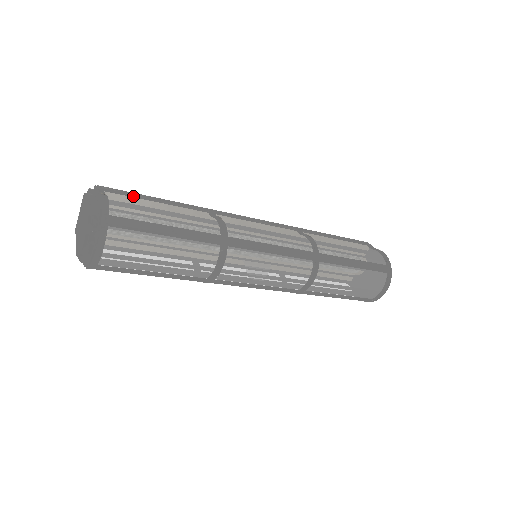
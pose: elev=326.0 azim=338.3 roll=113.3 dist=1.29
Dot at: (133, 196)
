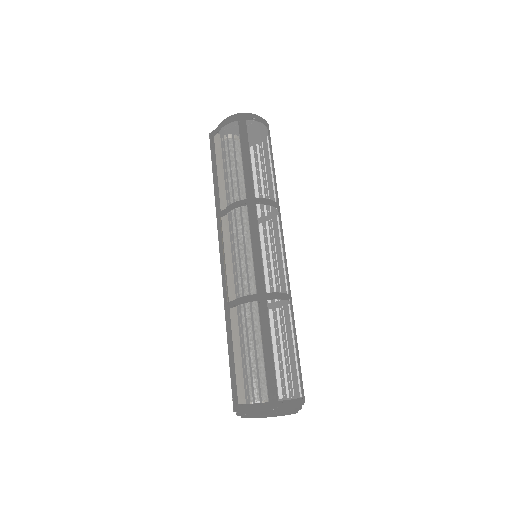
Dot at: occluded
